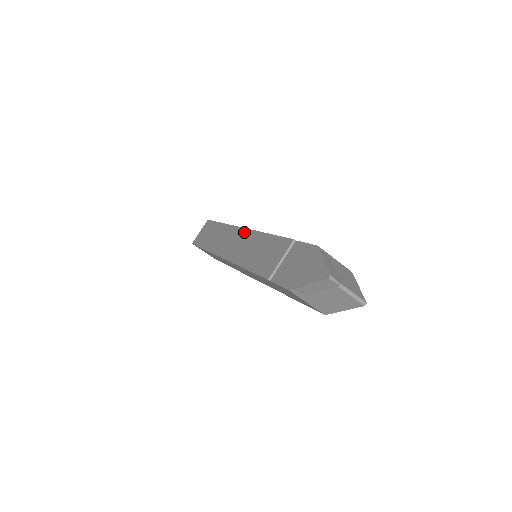
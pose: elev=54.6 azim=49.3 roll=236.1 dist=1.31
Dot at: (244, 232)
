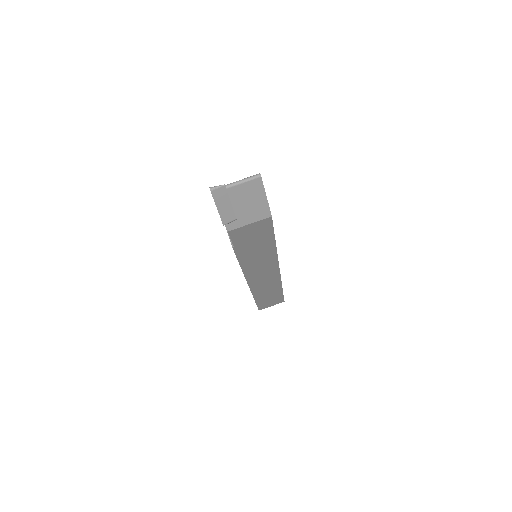
Dot at: occluded
